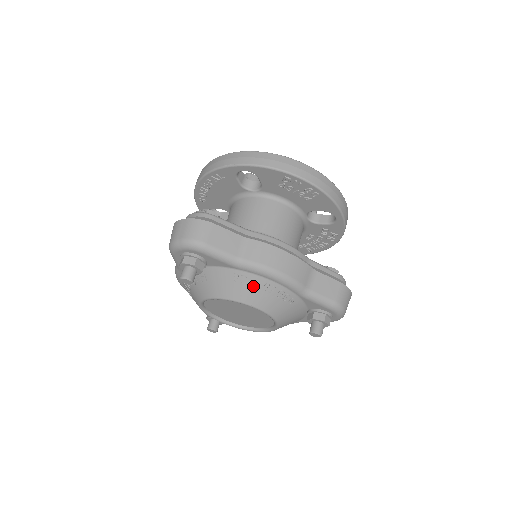
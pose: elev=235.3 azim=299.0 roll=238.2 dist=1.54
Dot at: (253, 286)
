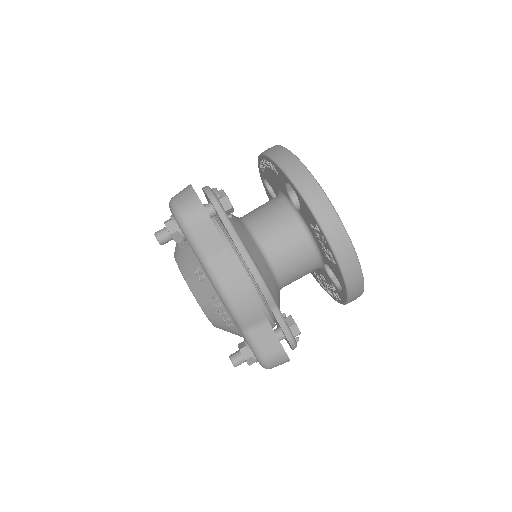
Dot at: (205, 289)
